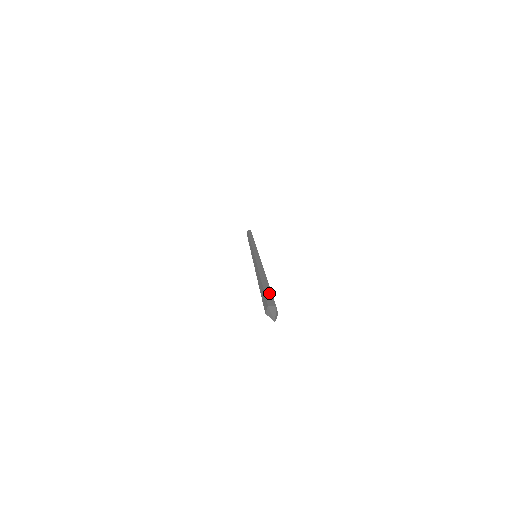
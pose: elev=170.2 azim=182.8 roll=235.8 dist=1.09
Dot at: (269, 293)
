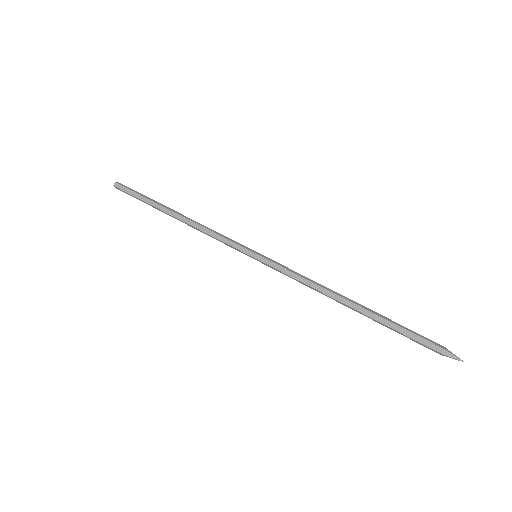
Dot at: (411, 331)
